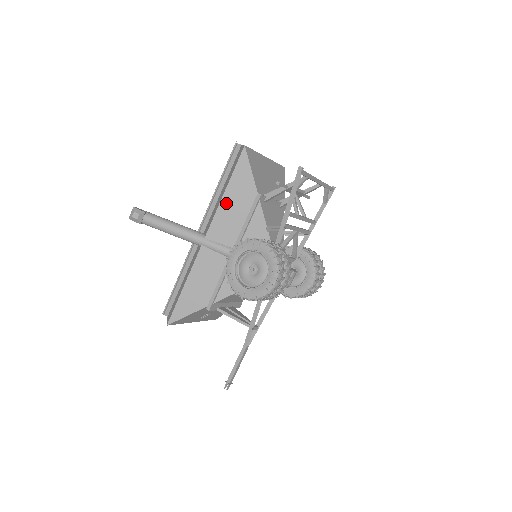
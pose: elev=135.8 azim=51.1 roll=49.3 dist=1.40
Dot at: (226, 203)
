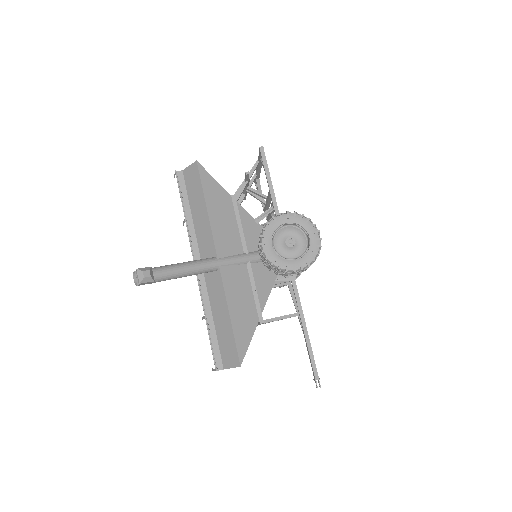
Dot at: (214, 217)
